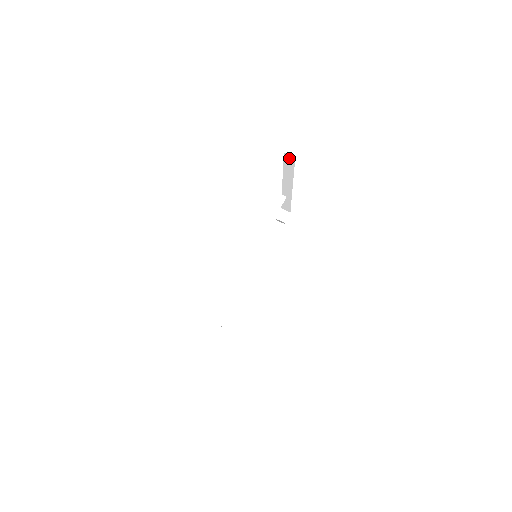
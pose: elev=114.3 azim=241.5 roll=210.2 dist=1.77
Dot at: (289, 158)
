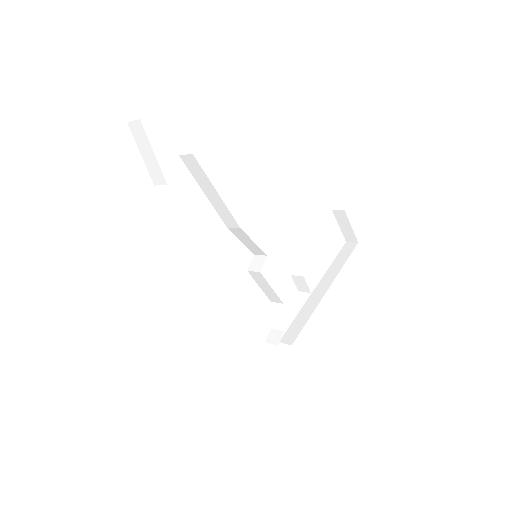
Dot at: (349, 246)
